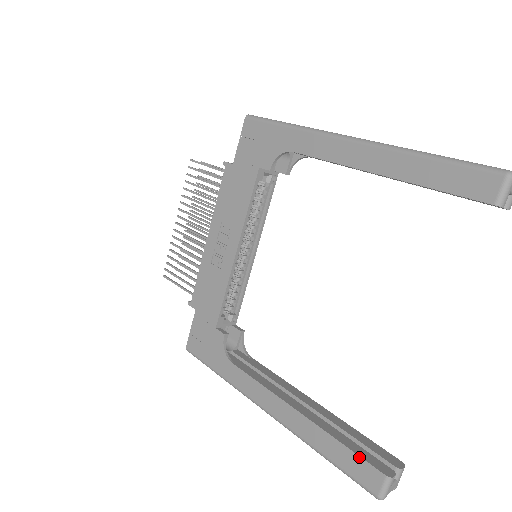
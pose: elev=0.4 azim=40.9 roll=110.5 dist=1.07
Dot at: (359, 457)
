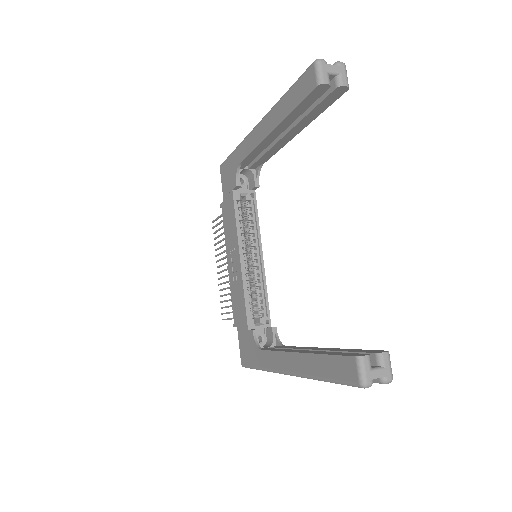
Dot at: (337, 356)
